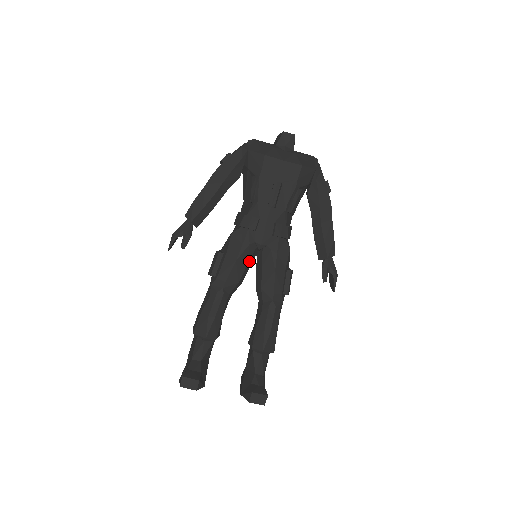
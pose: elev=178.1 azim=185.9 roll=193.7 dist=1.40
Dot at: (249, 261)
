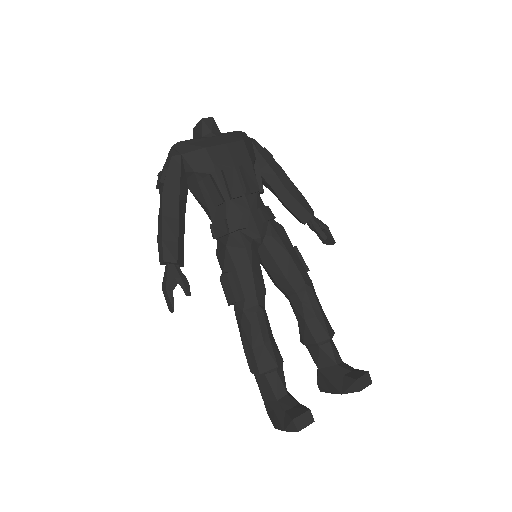
Dot at: (259, 262)
